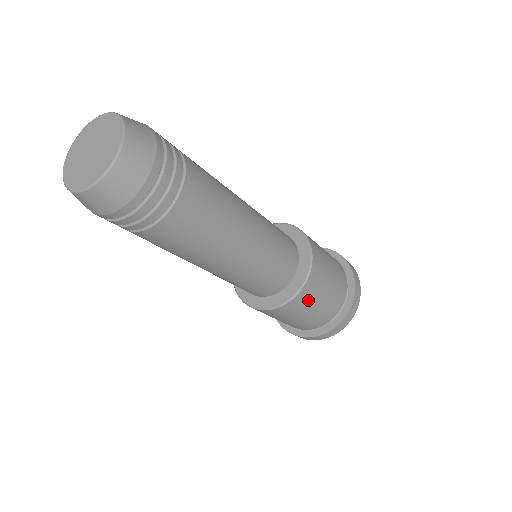
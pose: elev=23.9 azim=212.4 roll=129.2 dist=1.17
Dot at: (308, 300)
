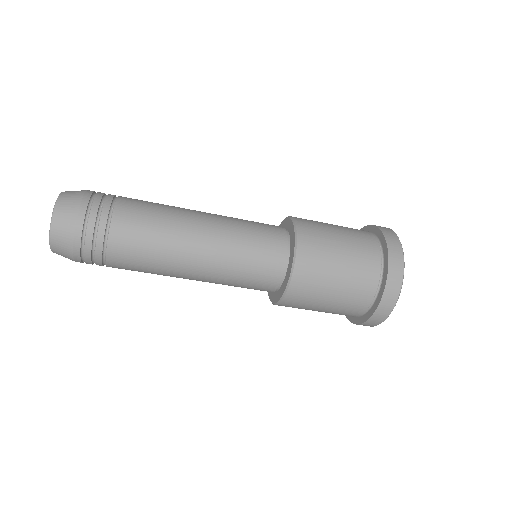
Dot at: (318, 242)
